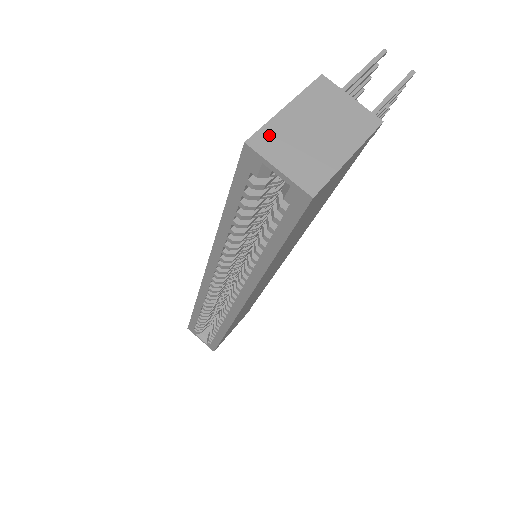
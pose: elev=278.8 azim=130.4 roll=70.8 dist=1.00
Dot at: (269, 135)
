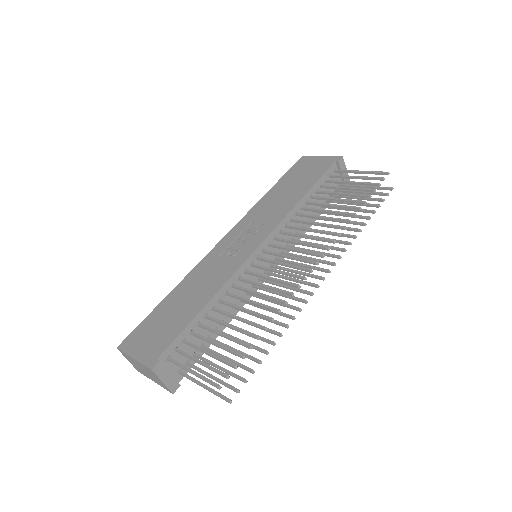
Dot at: (125, 355)
